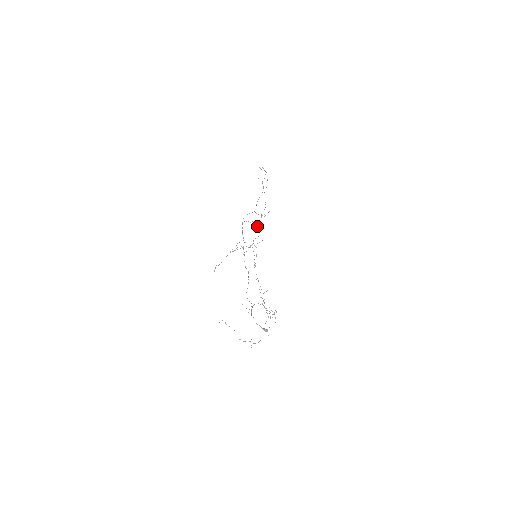
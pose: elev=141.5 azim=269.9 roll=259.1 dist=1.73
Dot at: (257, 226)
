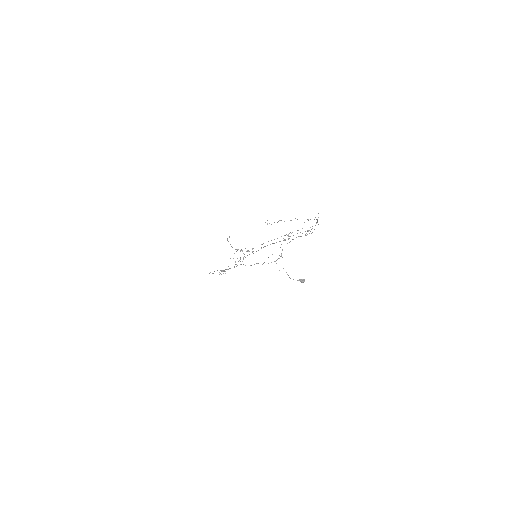
Dot at: occluded
